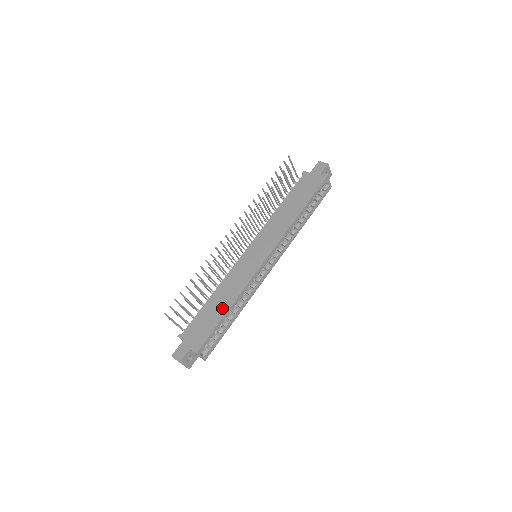
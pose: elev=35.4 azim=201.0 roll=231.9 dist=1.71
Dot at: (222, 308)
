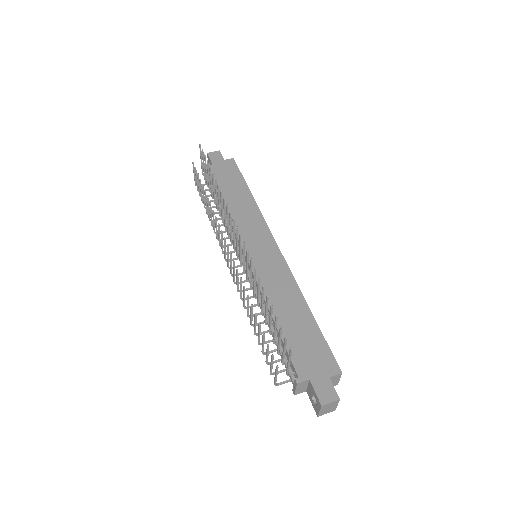
Dot at: (302, 314)
